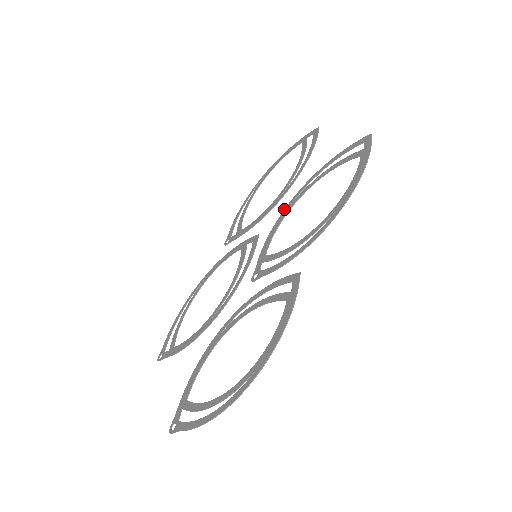
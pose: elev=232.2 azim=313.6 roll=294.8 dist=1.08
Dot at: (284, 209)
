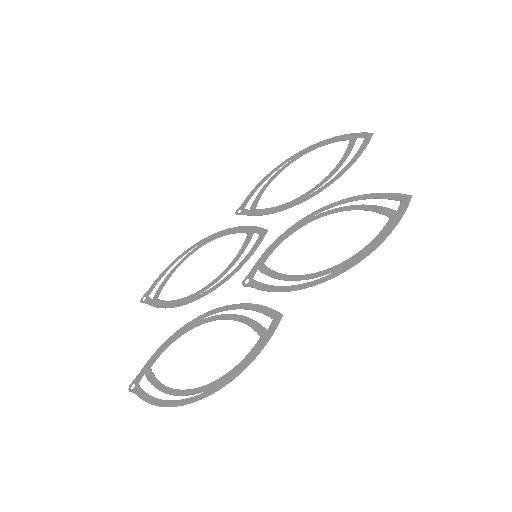
Dot at: (300, 220)
